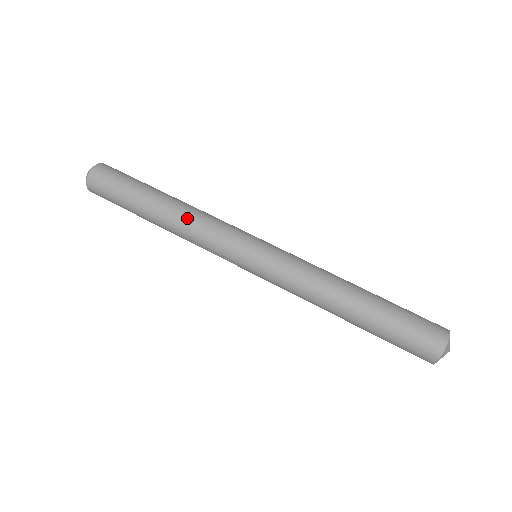
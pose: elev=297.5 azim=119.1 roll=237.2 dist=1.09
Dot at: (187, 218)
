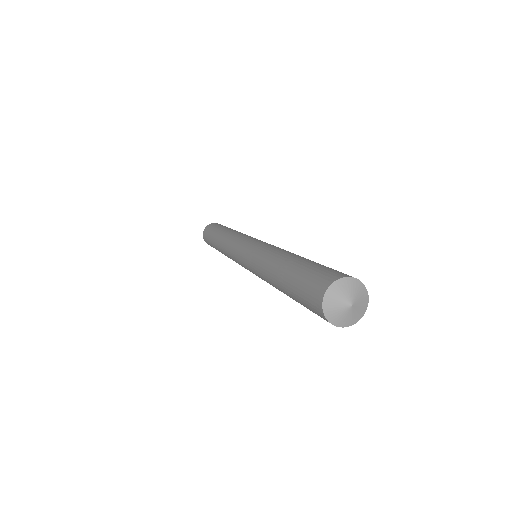
Dot at: (228, 235)
